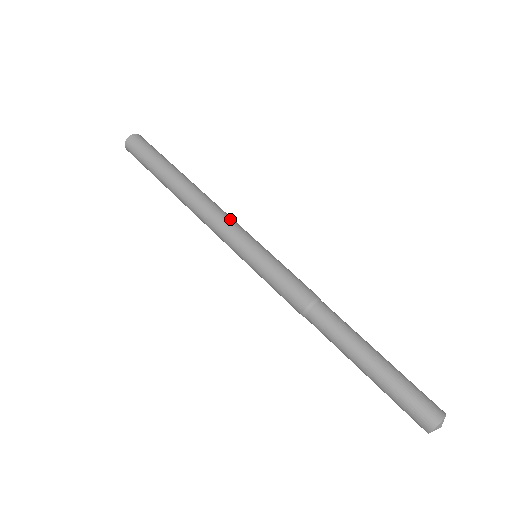
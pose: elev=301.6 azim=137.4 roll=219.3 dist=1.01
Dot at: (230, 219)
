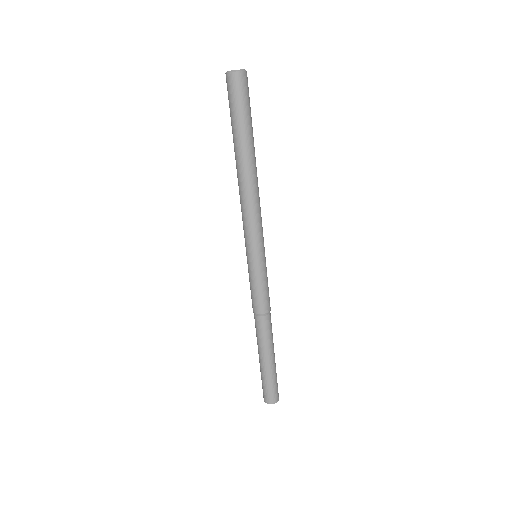
Dot at: (259, 222)
